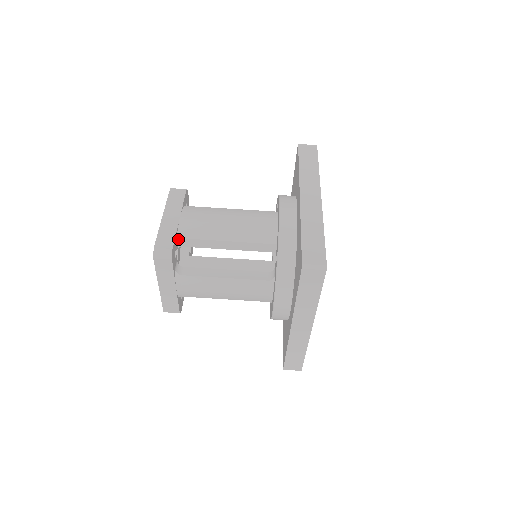
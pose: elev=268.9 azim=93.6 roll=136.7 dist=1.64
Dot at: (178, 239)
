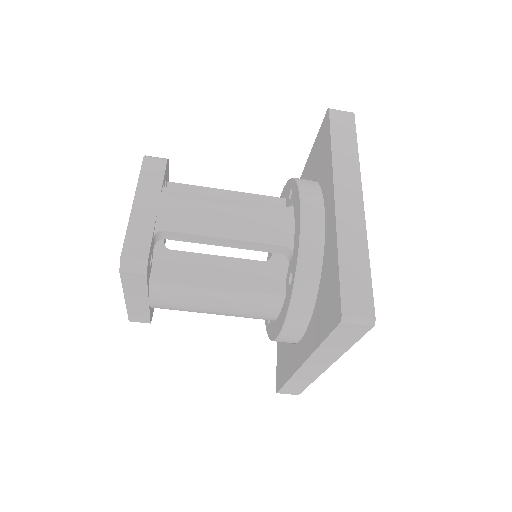
Dot at: occluded
